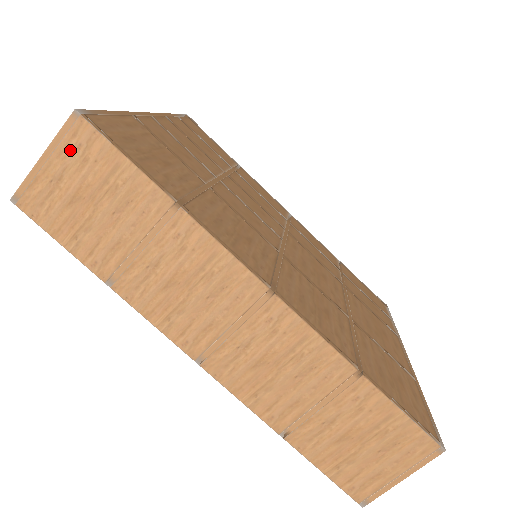
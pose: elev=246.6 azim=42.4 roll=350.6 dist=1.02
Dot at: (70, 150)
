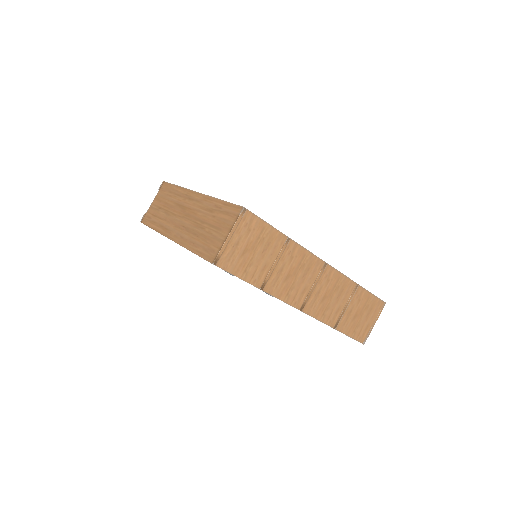
Dot at: (242, 228)
